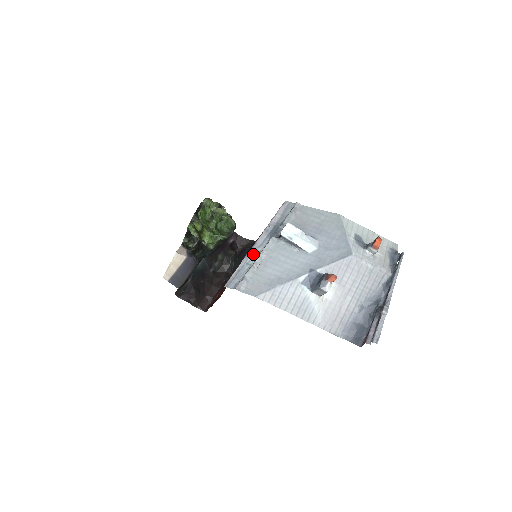
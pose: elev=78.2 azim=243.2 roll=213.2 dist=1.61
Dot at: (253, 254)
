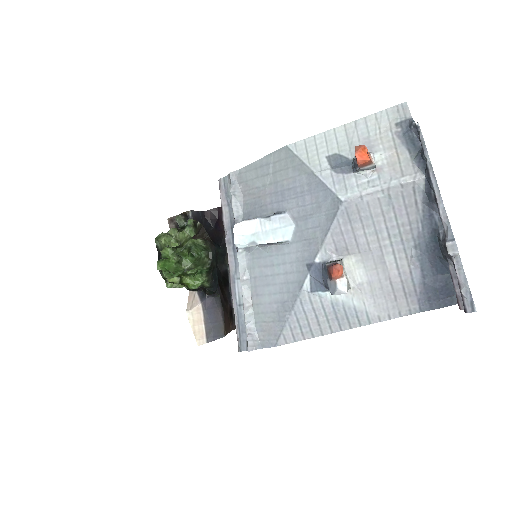
Dot at: (236, 287)
